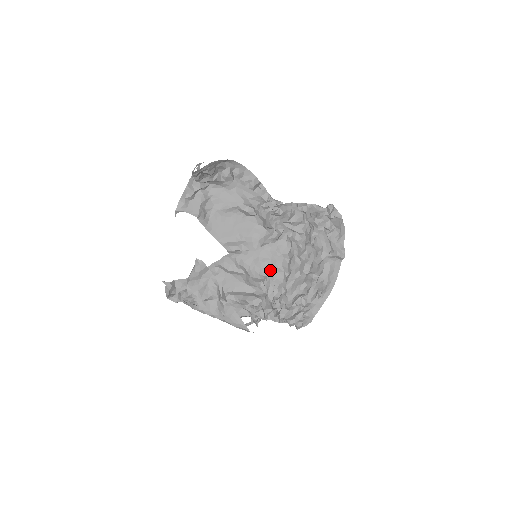
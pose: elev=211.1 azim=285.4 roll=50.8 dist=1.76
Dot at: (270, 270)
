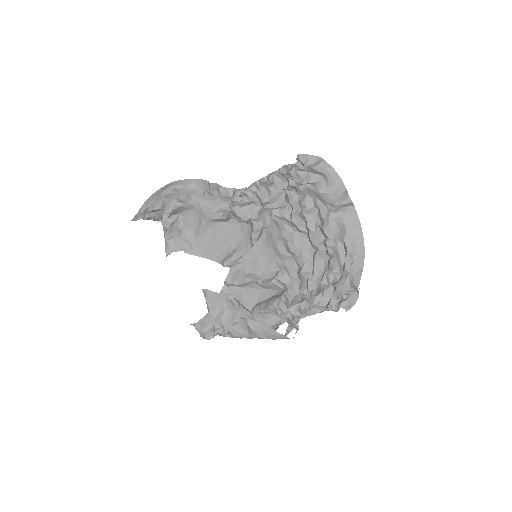
Dot at: (279, 262)
